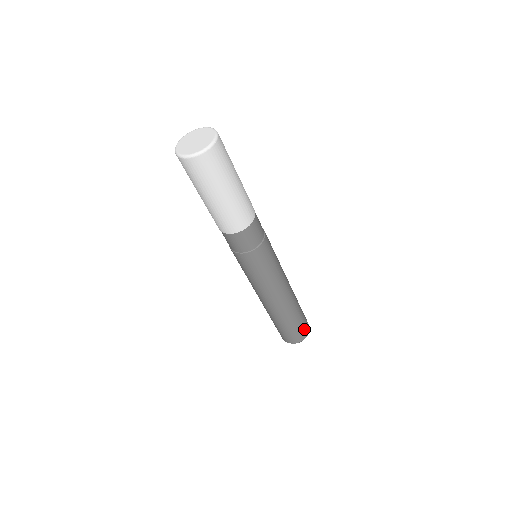
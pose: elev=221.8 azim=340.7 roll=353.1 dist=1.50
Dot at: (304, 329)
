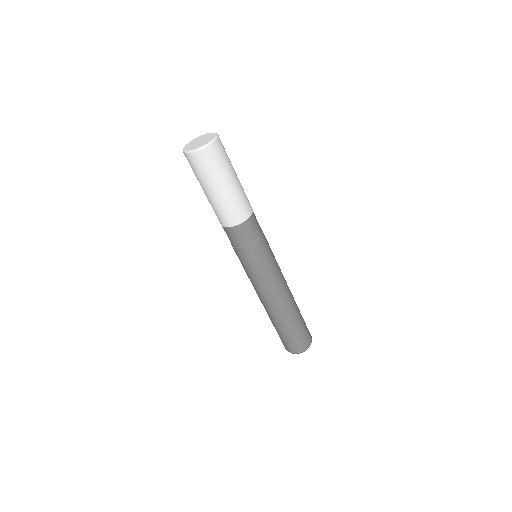
Dot at: (306, 337)
